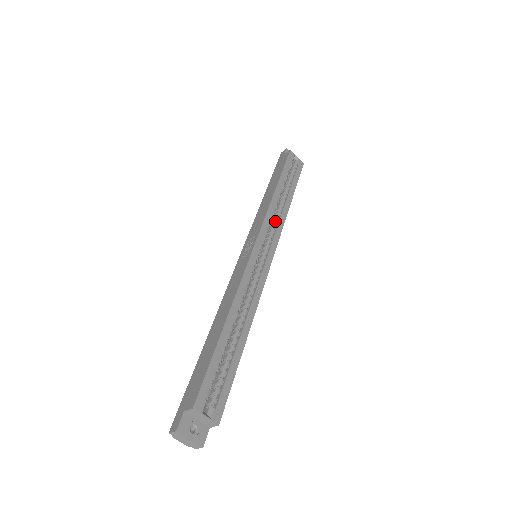
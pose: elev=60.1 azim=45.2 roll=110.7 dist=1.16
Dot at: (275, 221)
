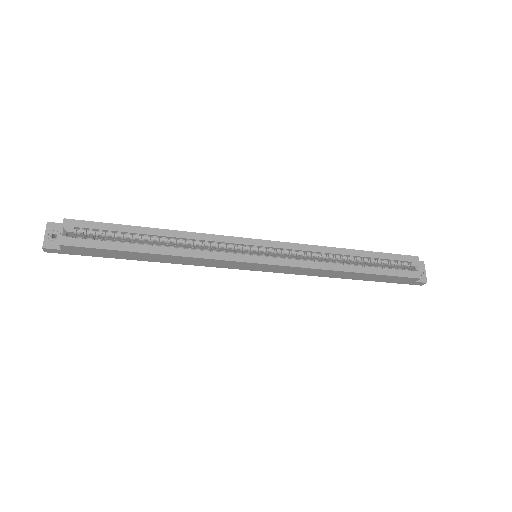
Dot at: (308, 259)
